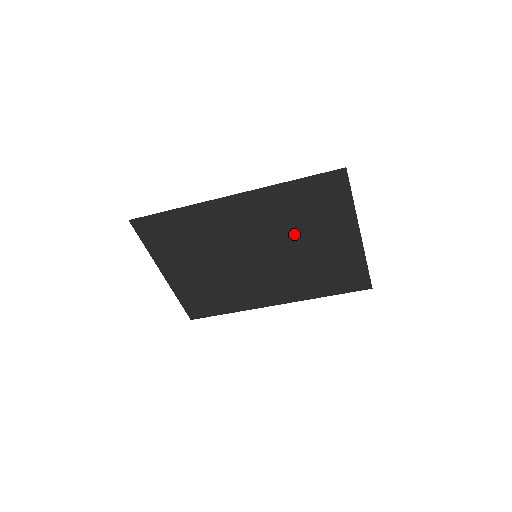
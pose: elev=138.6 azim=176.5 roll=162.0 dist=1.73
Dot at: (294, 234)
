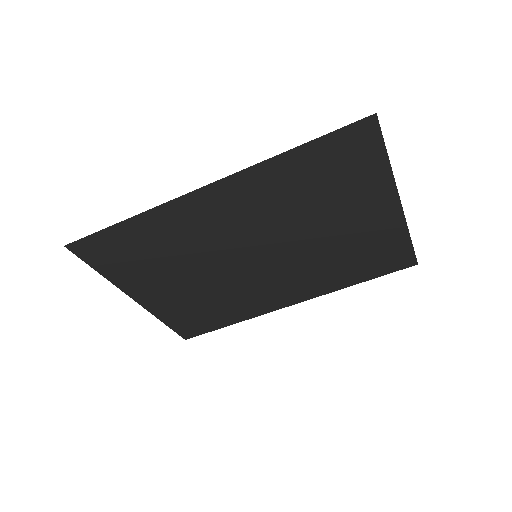
Dot at: (305, 220)
